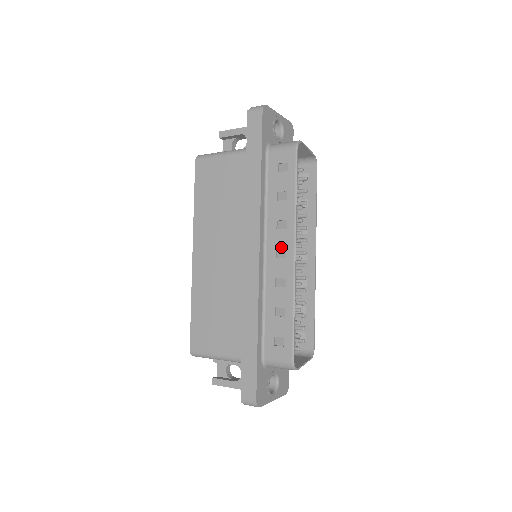
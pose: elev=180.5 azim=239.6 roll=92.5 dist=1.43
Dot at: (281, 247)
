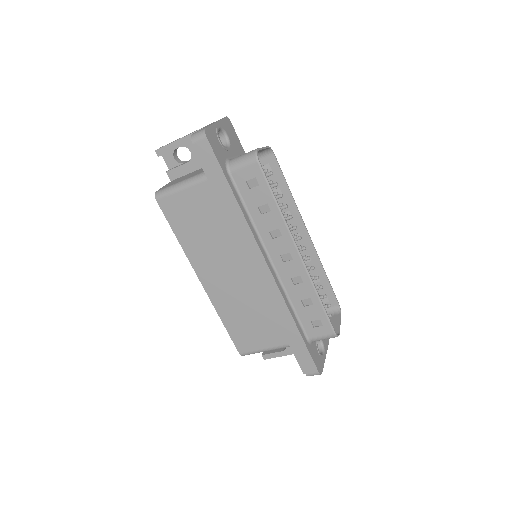
Dot at: (284, 252)
